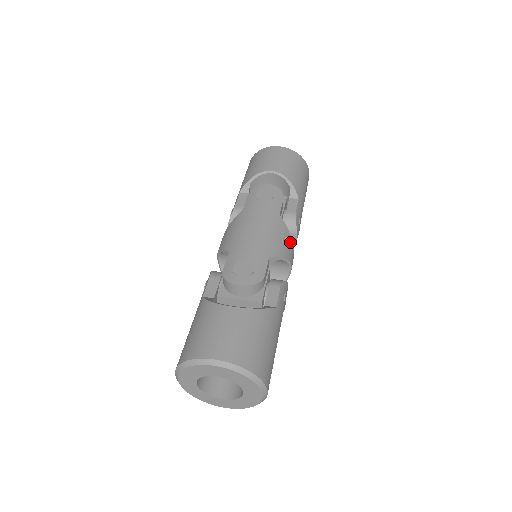
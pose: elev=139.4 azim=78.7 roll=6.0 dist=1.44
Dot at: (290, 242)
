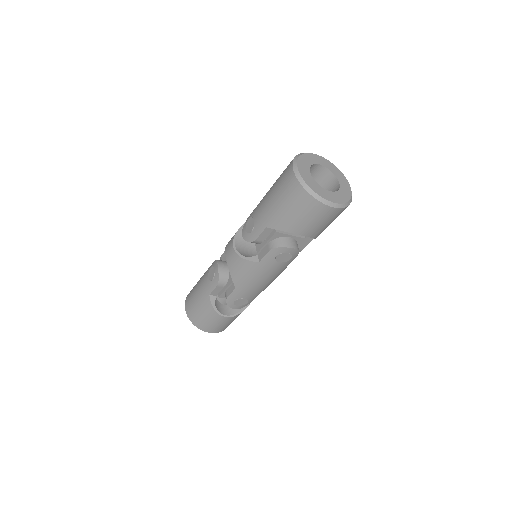
Dot at: occluded
